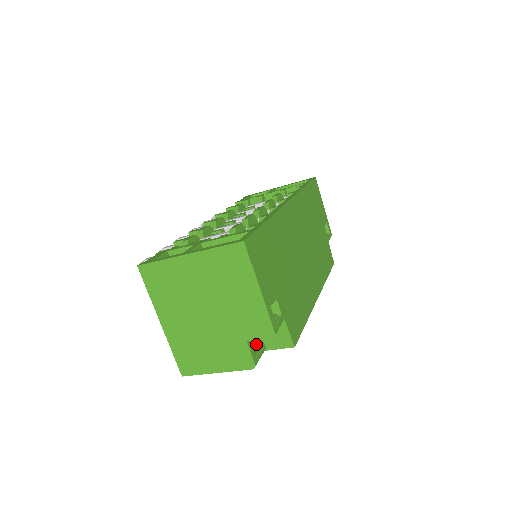
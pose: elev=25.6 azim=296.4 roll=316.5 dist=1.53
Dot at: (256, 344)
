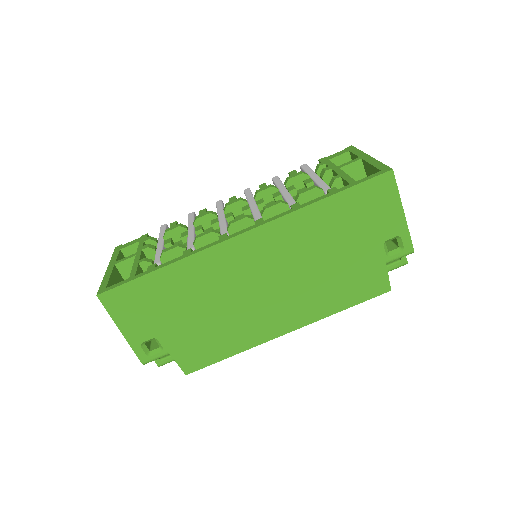
Dot at: occluded
